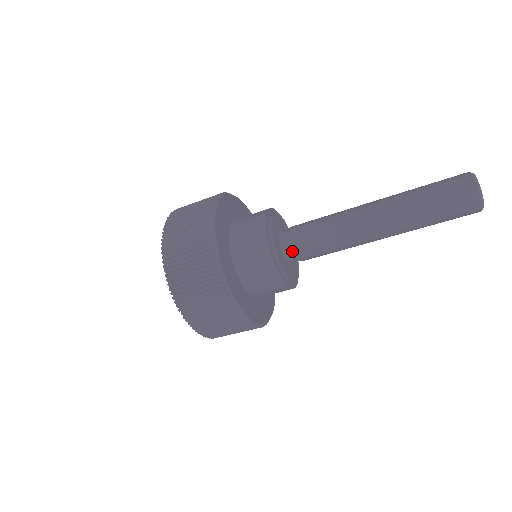
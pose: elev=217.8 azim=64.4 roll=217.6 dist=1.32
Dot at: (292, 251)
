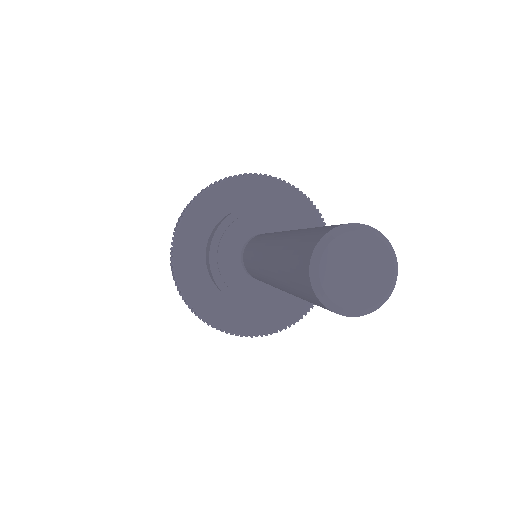
Dot at: occluded
